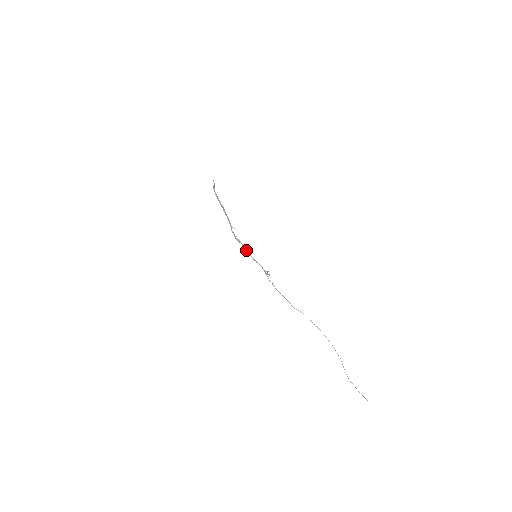
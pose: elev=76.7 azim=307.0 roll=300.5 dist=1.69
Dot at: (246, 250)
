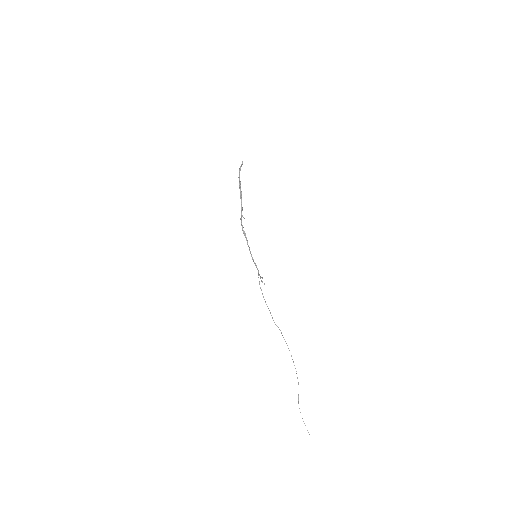
Dot at: (248, 245)
